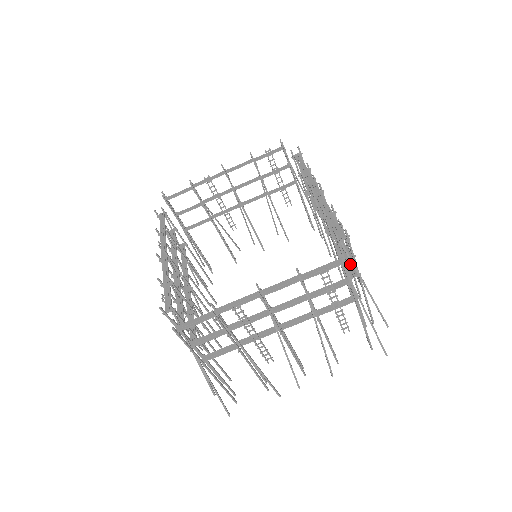
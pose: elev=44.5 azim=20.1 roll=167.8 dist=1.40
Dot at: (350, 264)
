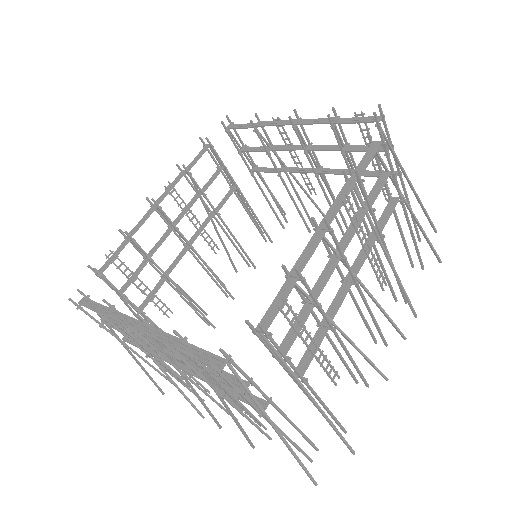
Dot at: (311, 354)
